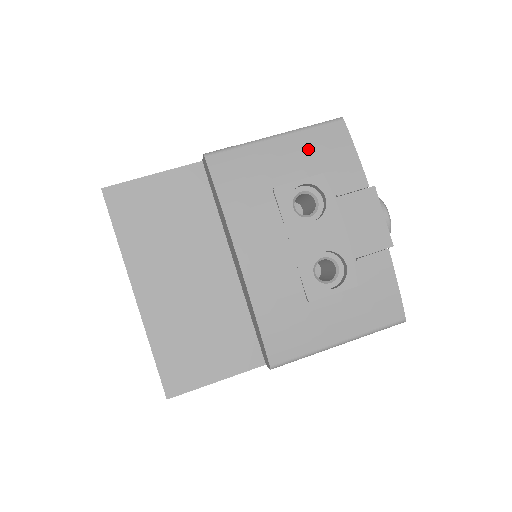
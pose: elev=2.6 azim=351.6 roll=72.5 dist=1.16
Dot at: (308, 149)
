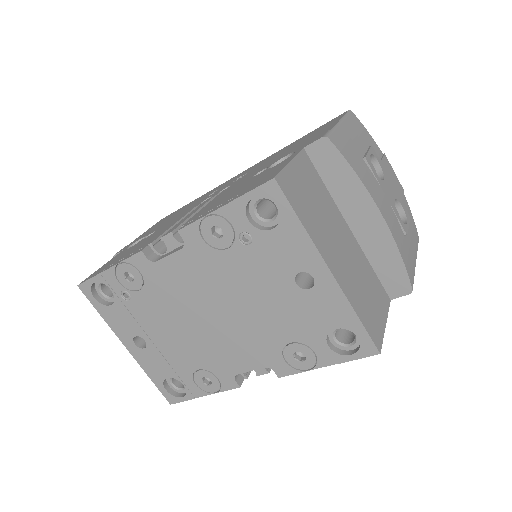
Dot at: (356, 131)
